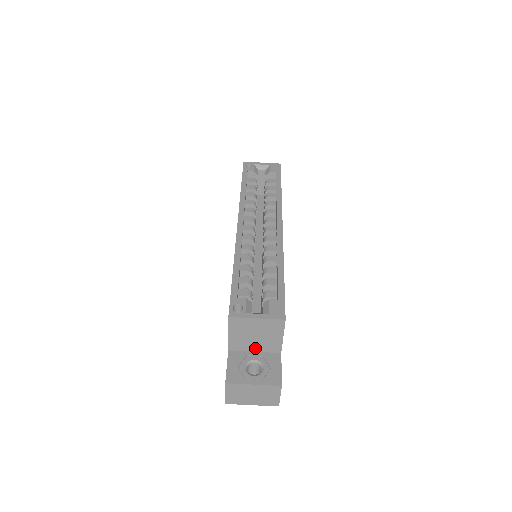
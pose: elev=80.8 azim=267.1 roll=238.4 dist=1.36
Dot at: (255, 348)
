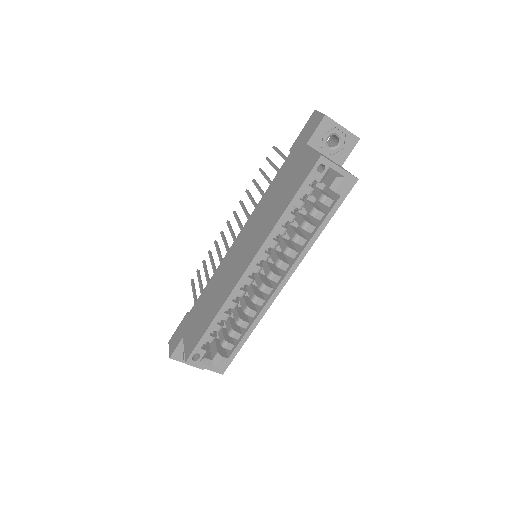
Dot at: occluded
